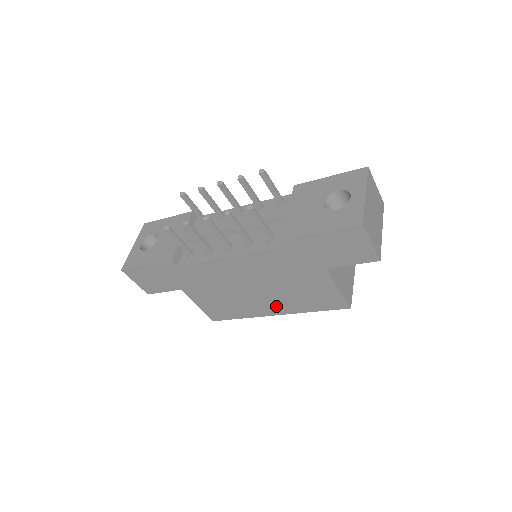
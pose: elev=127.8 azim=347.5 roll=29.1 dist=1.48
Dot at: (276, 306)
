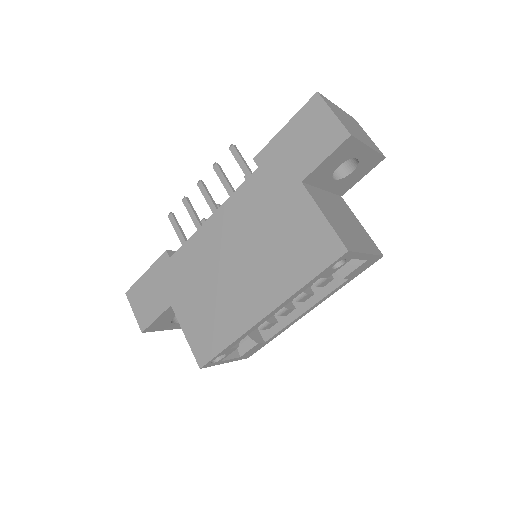
Dot at: (264, 292)
